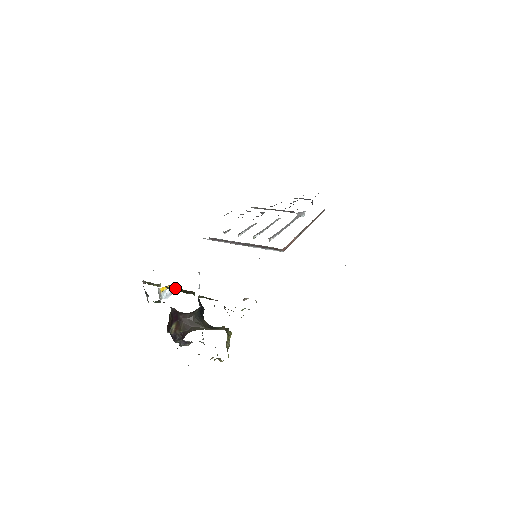
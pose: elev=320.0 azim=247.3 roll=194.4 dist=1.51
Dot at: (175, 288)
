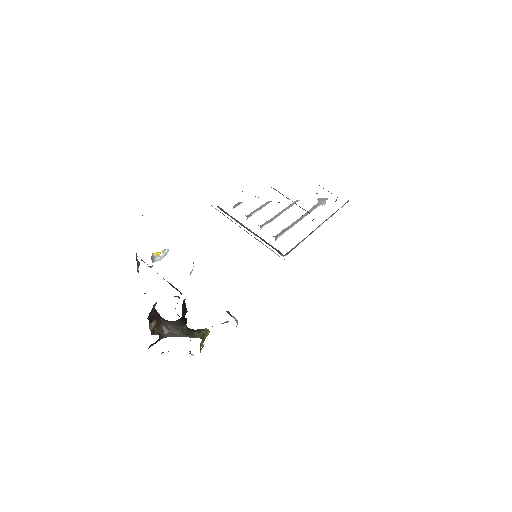
Dot at: occluded
